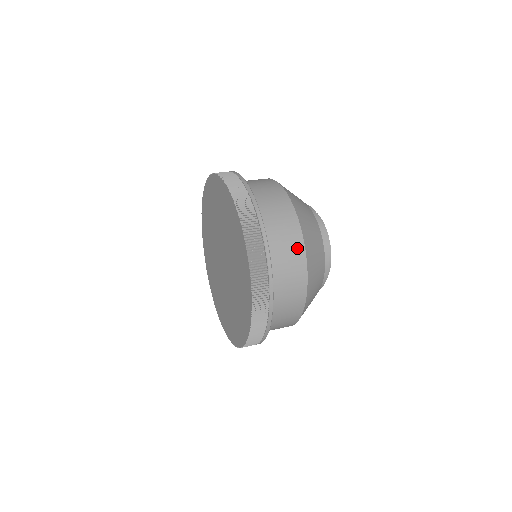
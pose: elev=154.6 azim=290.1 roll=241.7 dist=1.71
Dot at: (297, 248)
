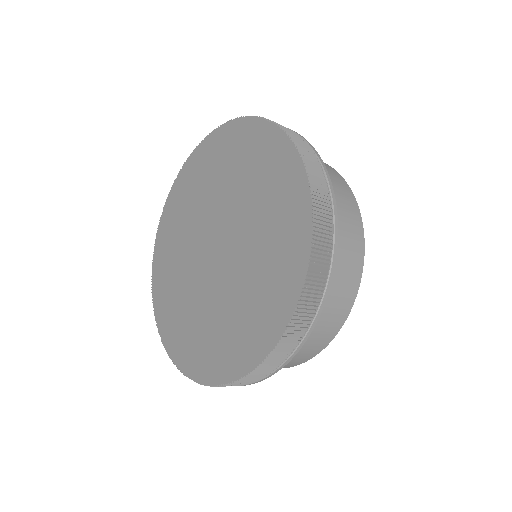
Dot at: occluded
